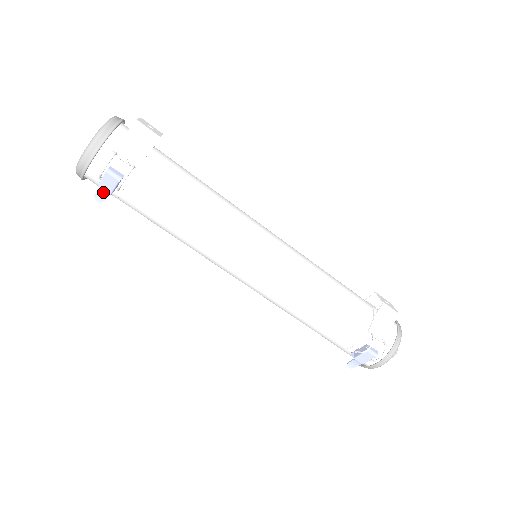
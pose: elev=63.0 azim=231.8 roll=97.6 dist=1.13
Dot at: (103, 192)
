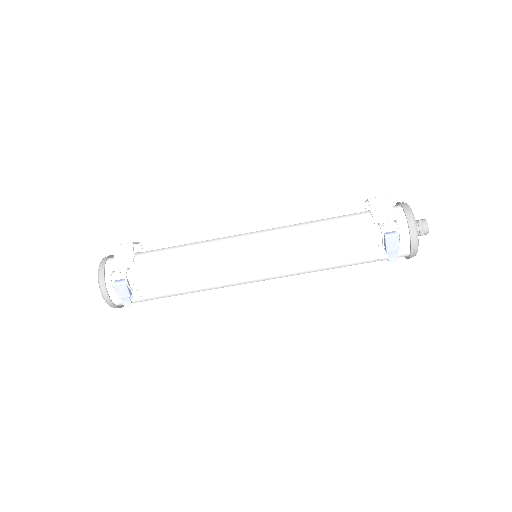
Dot at: (126, 299)
